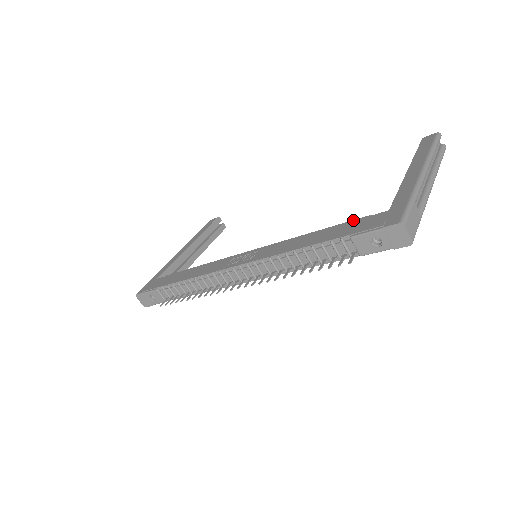
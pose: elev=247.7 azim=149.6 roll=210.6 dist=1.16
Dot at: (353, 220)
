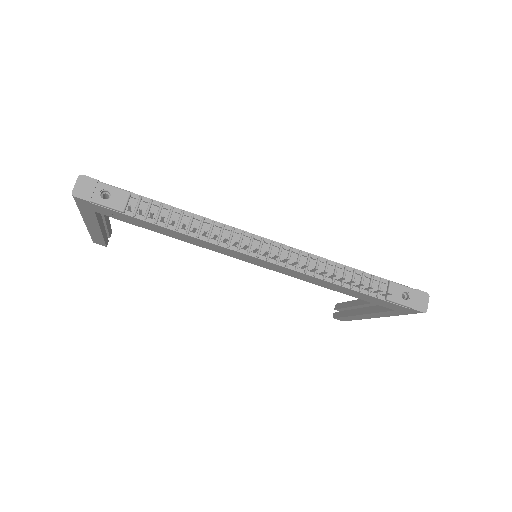
Dot at: occluded
